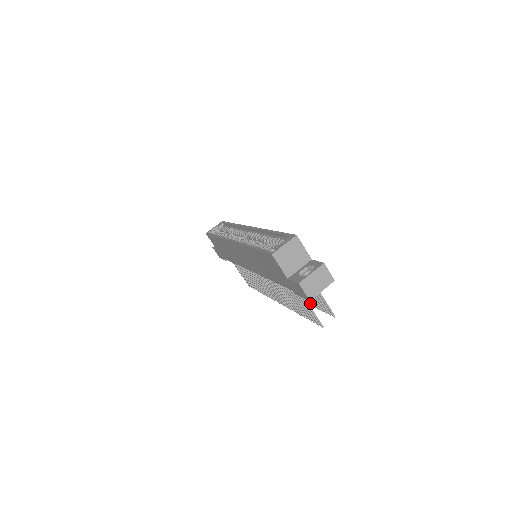
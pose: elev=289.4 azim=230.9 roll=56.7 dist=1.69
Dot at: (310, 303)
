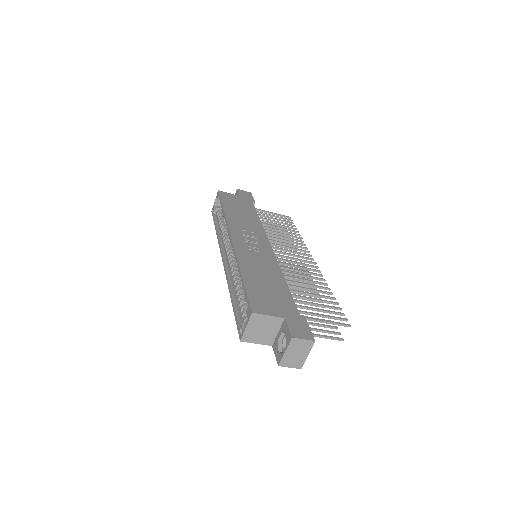
Dot at: (328, 294)
